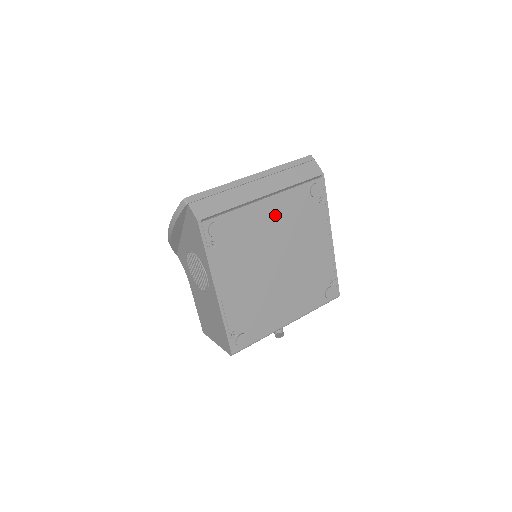
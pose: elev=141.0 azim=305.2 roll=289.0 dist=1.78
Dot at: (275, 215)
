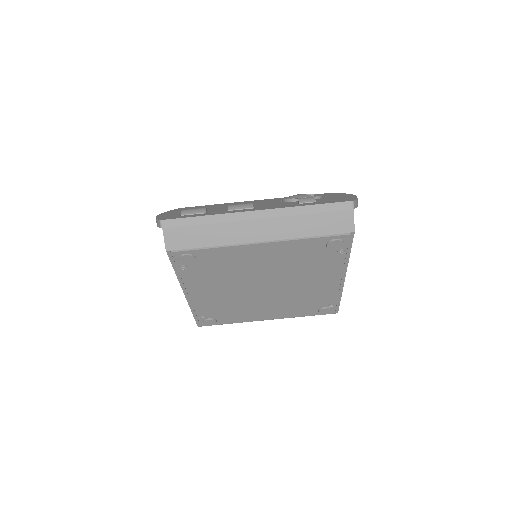
Dot at: (270, 256)
